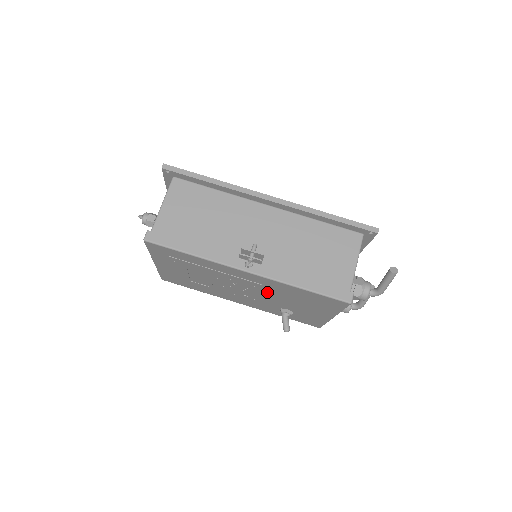
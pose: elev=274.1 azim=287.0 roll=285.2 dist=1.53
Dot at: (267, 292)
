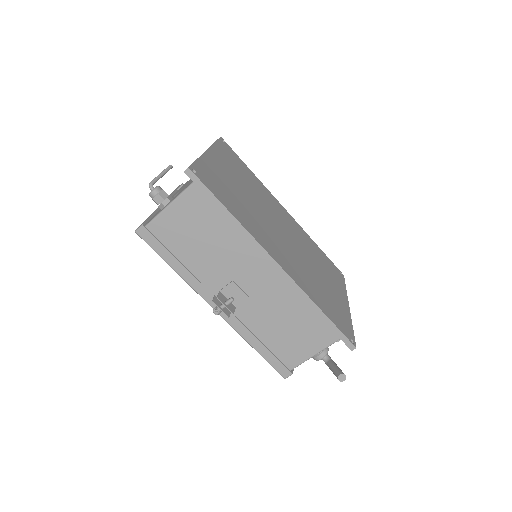
Dot at: occluded
